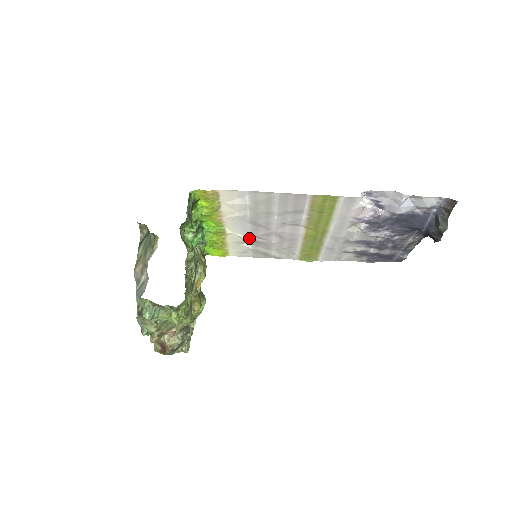
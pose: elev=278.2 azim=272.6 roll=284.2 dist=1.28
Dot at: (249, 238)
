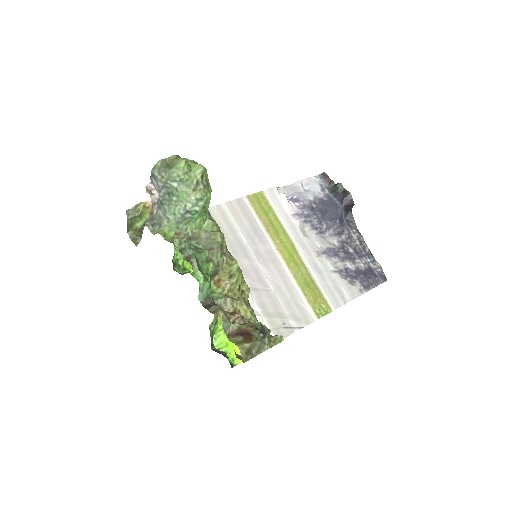
Dot at: occluded
